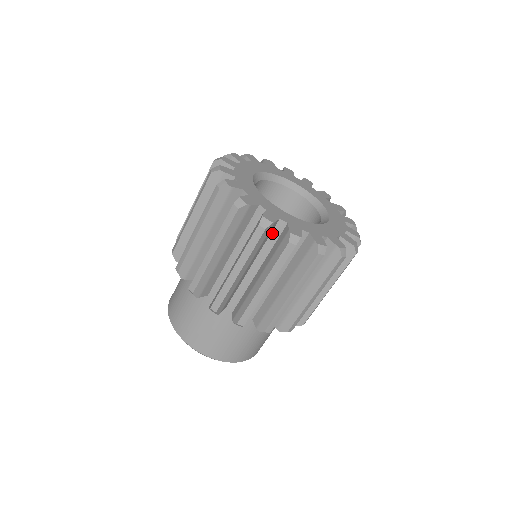
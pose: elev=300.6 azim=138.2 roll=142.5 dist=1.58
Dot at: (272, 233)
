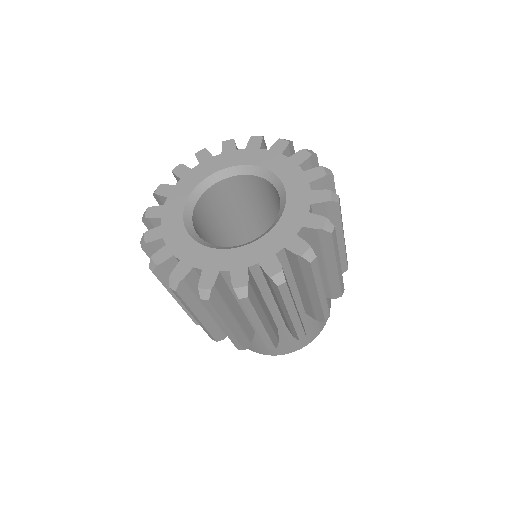
Dot at: occluded
